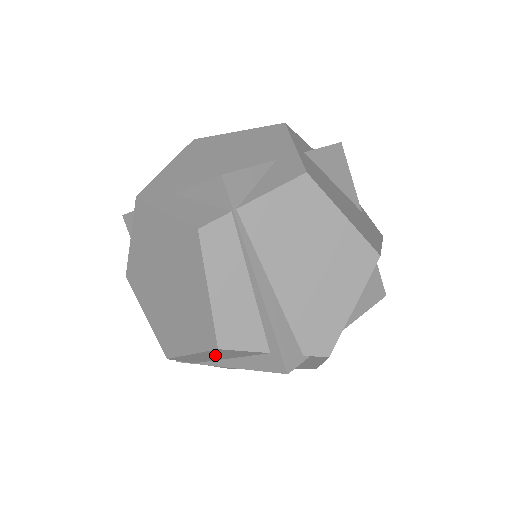
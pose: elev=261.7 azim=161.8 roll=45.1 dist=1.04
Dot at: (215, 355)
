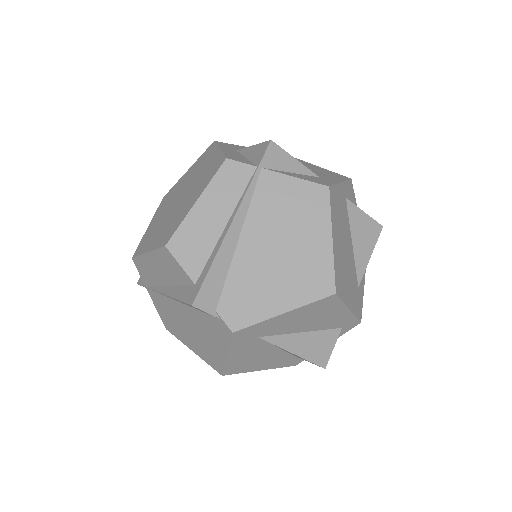
Dot at: (161, 267)
